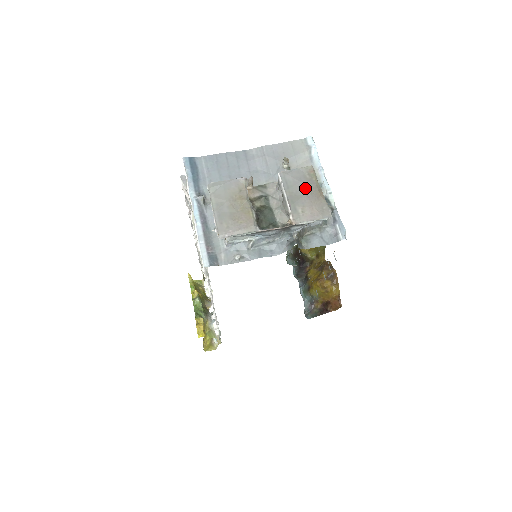
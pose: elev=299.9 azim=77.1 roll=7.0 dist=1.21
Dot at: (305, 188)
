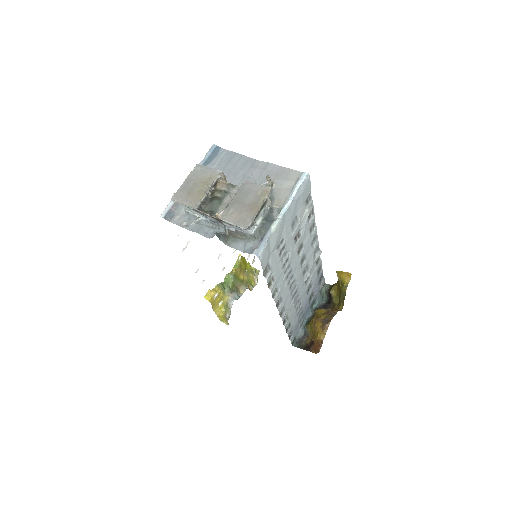
Dot at: (249, 199)
